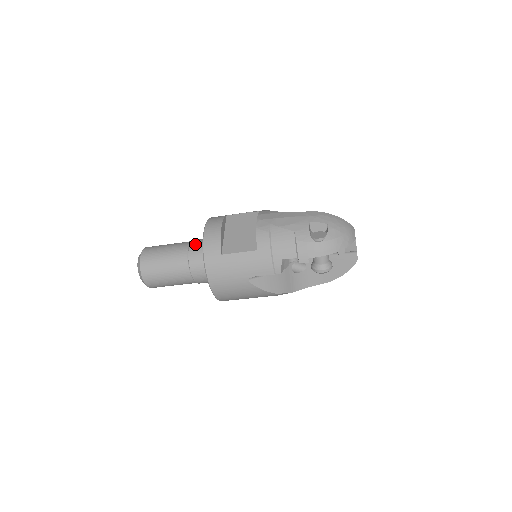
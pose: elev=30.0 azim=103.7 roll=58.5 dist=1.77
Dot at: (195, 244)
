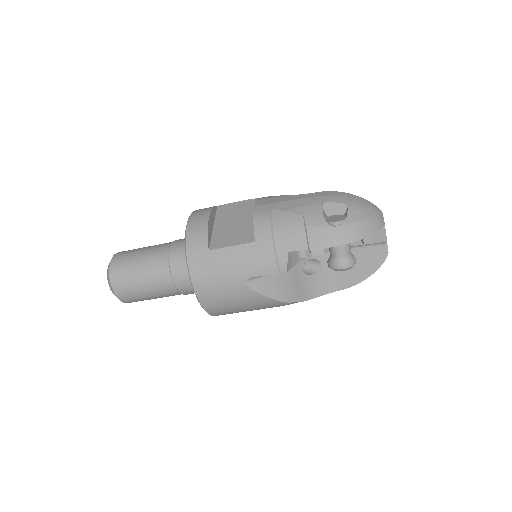
Dot at: (178, 243)
